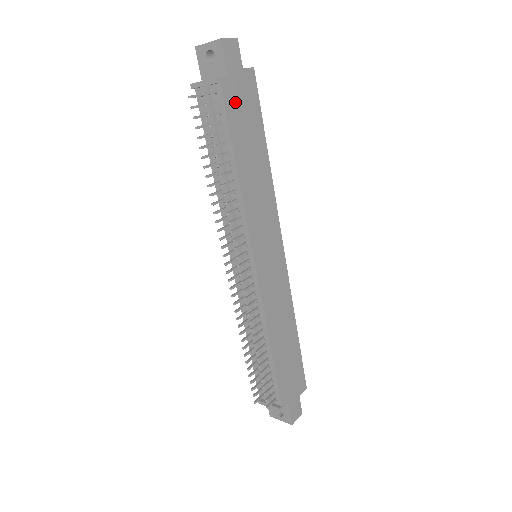
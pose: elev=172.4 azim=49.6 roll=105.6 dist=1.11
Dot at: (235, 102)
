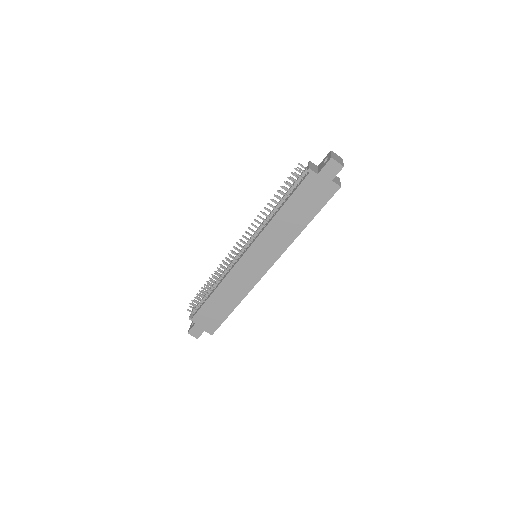
Dot at: (310, 187)
